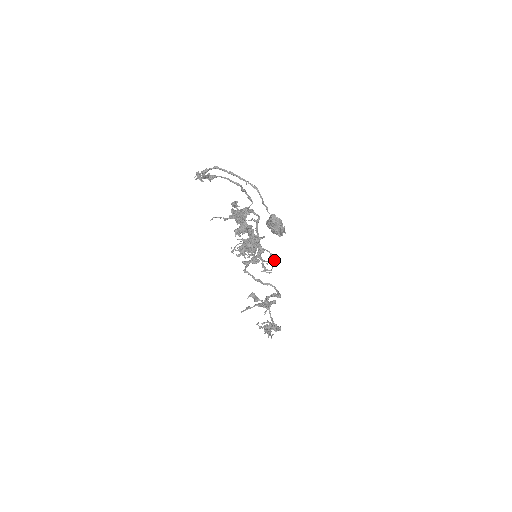
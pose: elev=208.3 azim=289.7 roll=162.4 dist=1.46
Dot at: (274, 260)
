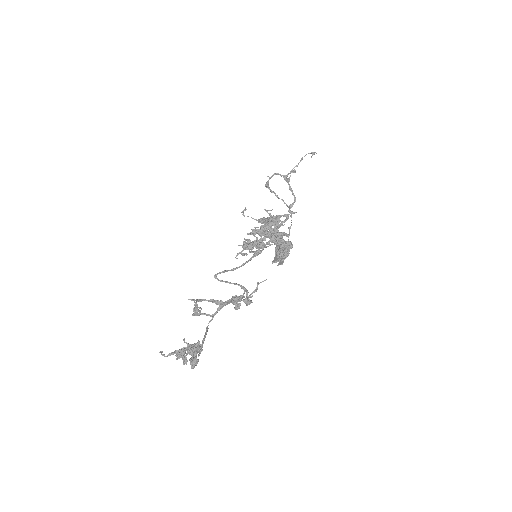
Dot at: (285, 255)
